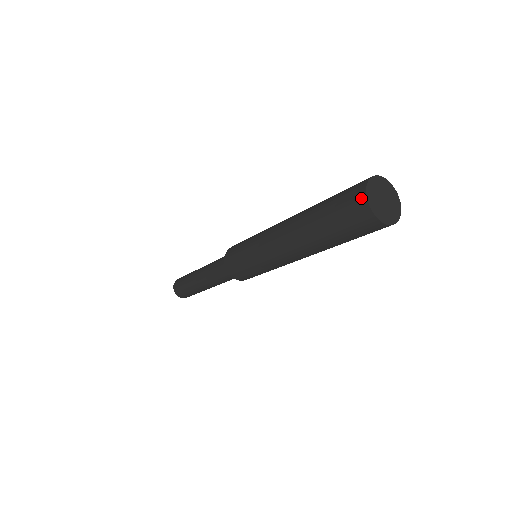
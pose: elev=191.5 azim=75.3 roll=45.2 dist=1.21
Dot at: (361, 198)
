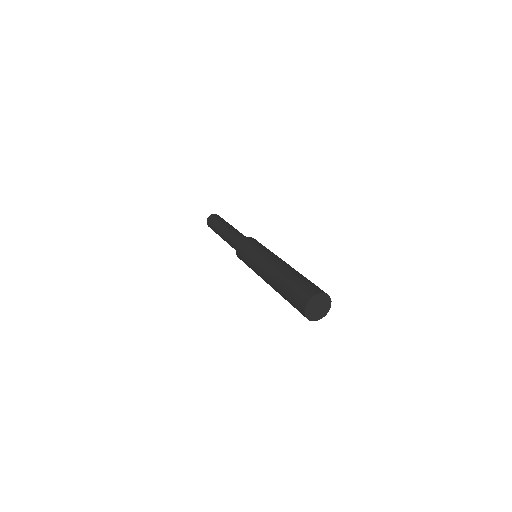
Dot at: (303, 313)
